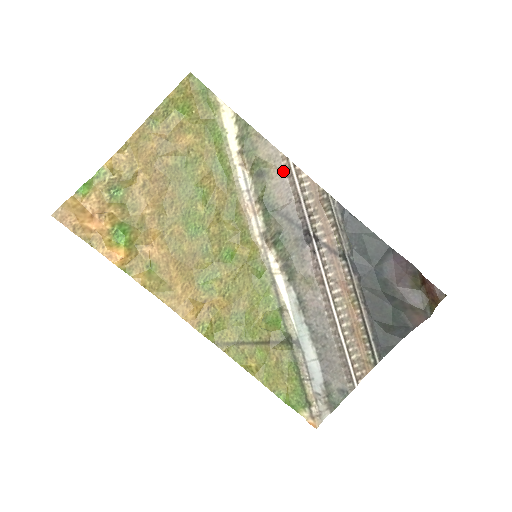
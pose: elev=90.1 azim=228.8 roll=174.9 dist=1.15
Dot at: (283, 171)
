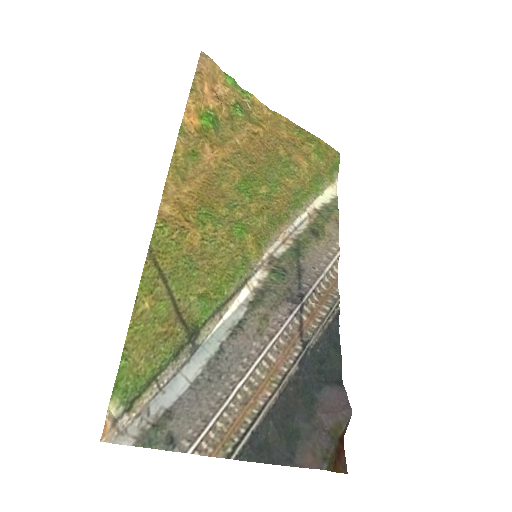
Dot at: (328, 251)
